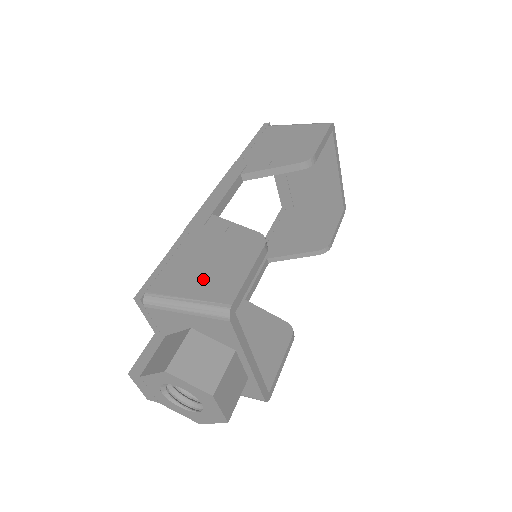
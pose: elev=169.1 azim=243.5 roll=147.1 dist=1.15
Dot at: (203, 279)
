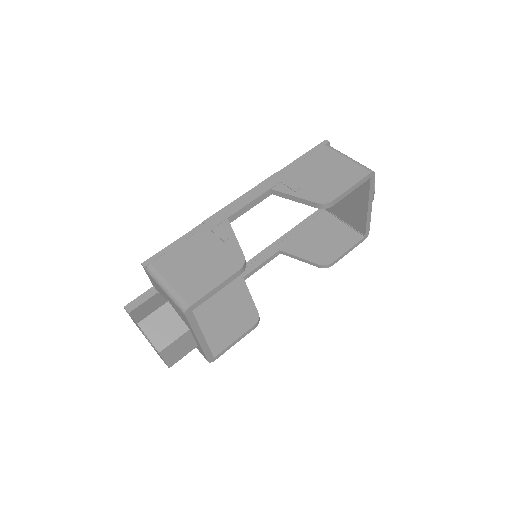
Dot at: (187, 274)
